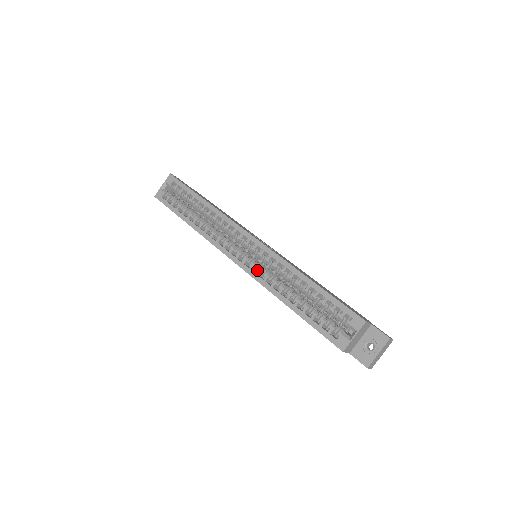
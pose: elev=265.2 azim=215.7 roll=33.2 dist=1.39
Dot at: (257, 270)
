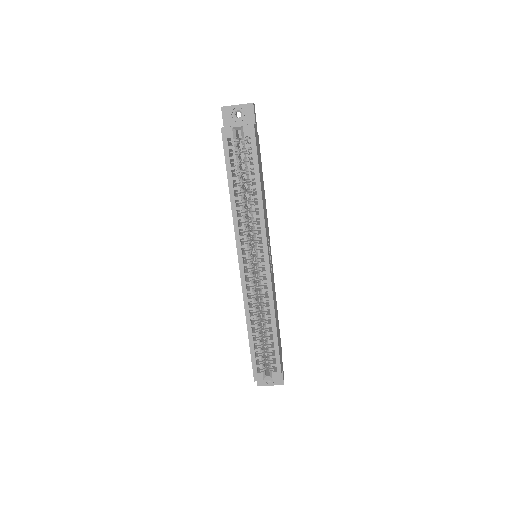
Dot at: (249, 285)
